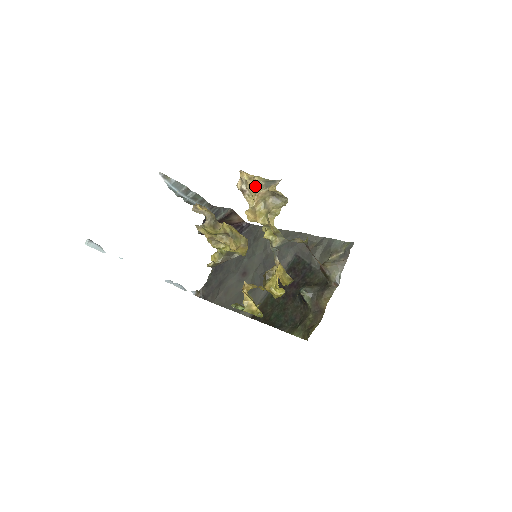
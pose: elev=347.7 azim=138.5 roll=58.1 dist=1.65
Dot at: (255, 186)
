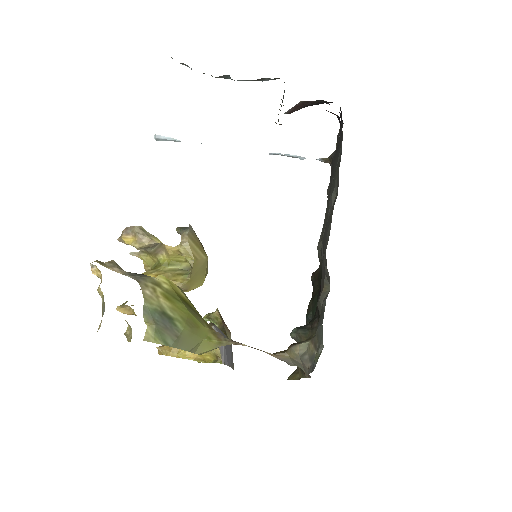
Dot at: occluded
